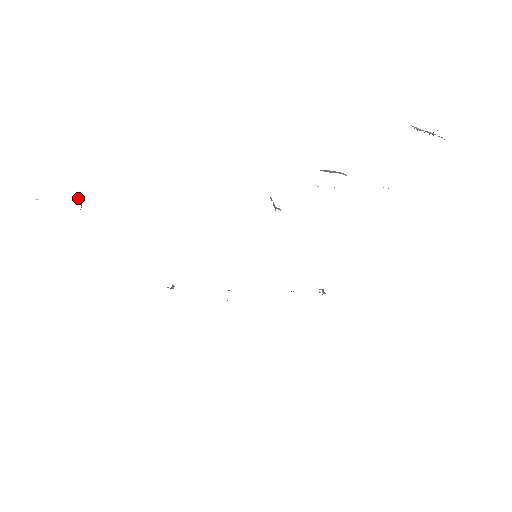
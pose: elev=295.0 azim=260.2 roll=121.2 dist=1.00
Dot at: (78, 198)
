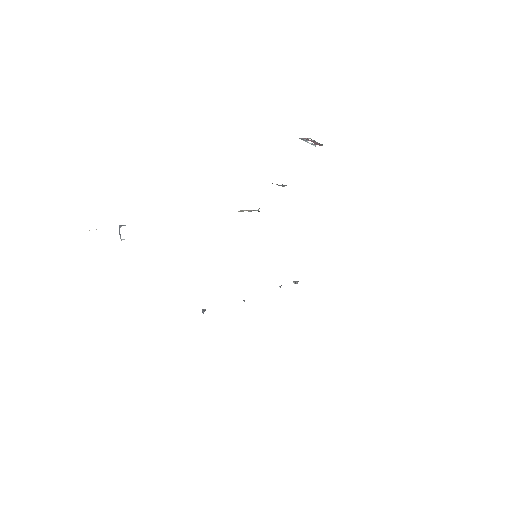
Dot at: (123, 225)
